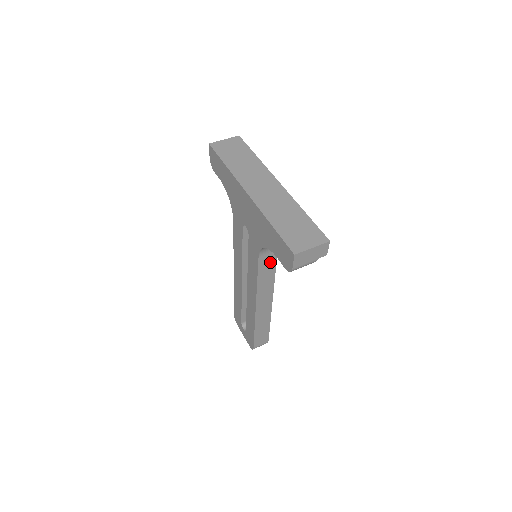
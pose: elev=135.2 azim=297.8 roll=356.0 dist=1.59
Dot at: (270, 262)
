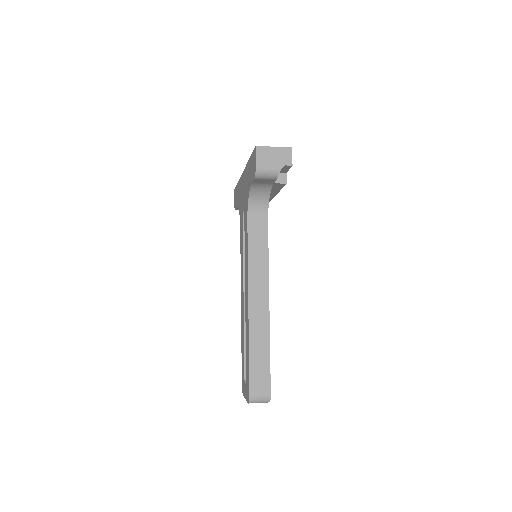
Dot at: (261, 236)
